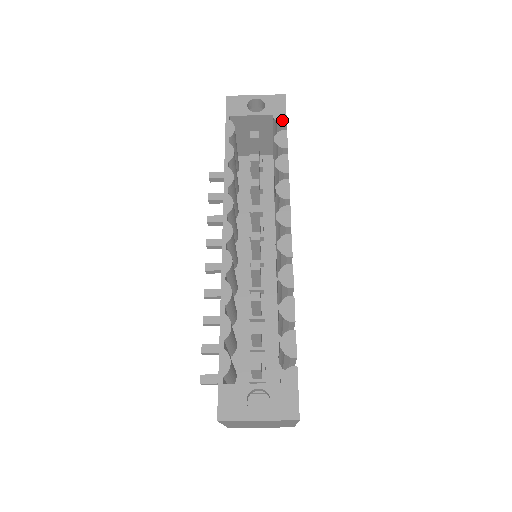
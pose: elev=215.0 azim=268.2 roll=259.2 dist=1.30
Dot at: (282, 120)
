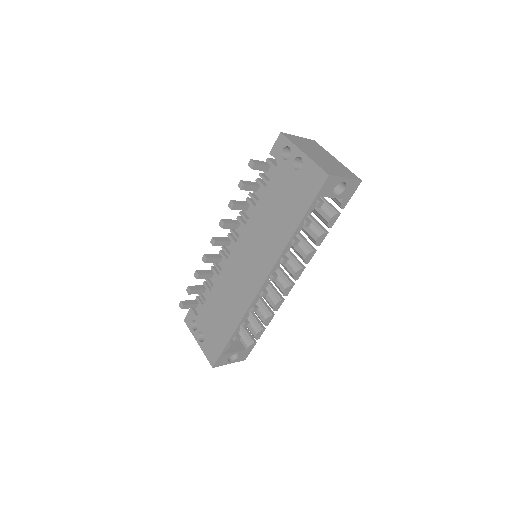
Dot at: (344, 205)
